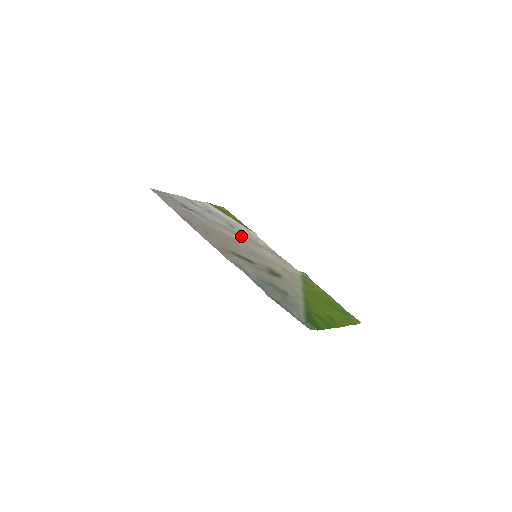
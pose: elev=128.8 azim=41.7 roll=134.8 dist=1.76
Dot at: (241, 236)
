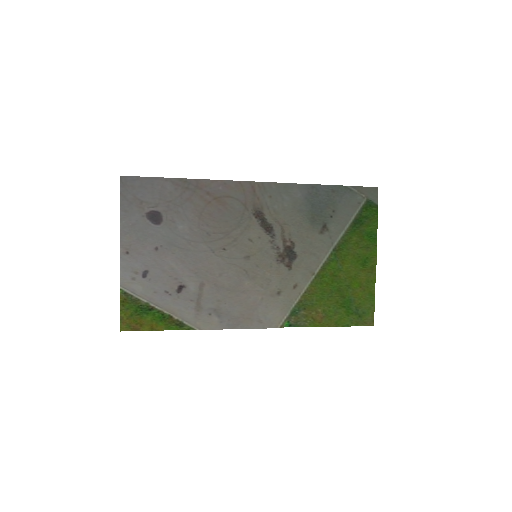
Dot at: (208, 280)
